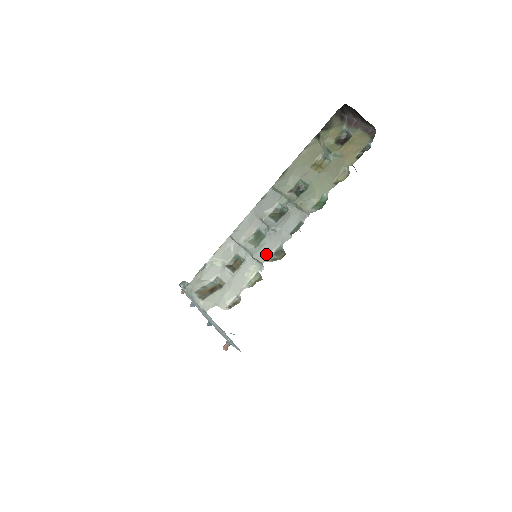
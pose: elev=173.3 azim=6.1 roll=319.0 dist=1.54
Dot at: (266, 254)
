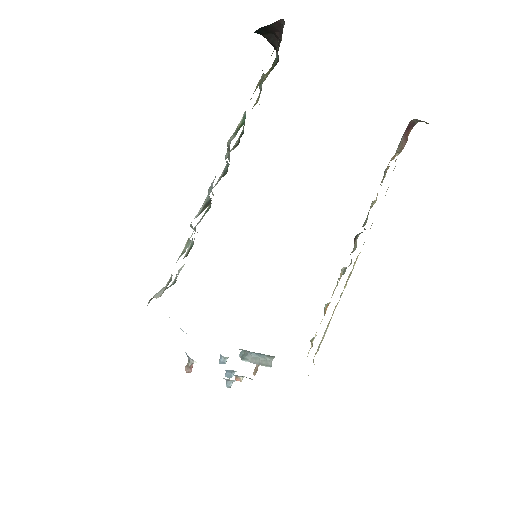
Dot at: (197, 214)
